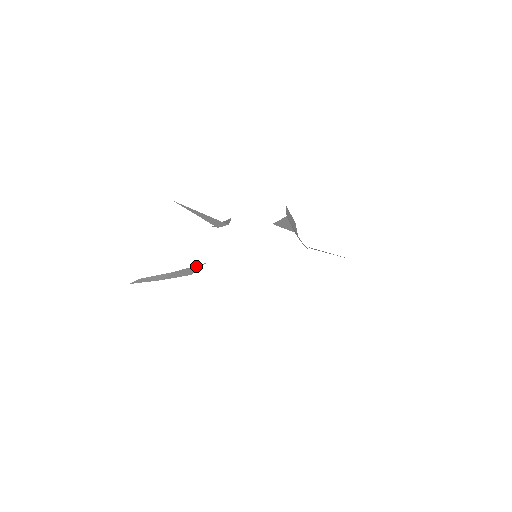
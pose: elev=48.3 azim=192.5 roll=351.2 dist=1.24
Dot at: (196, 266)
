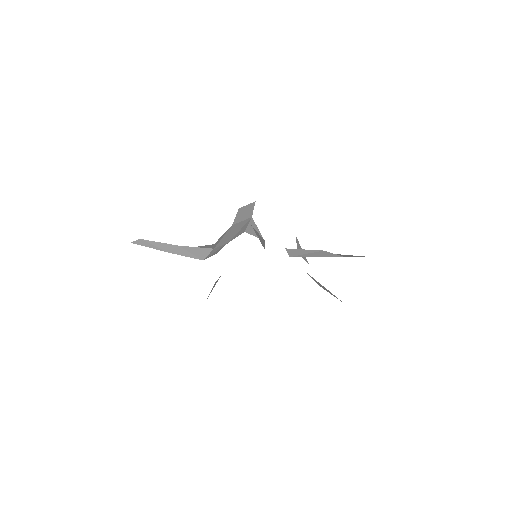
Dot at: (204, 249)
